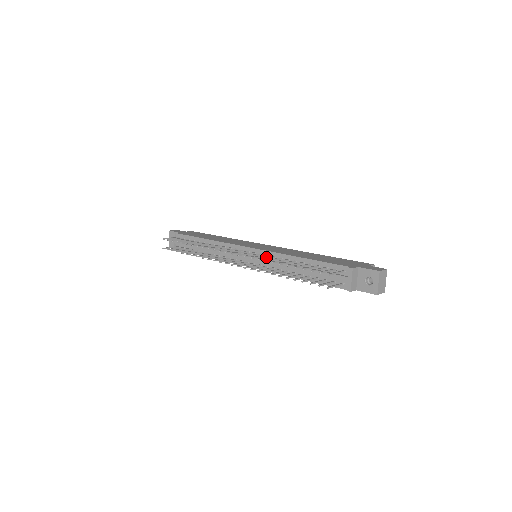
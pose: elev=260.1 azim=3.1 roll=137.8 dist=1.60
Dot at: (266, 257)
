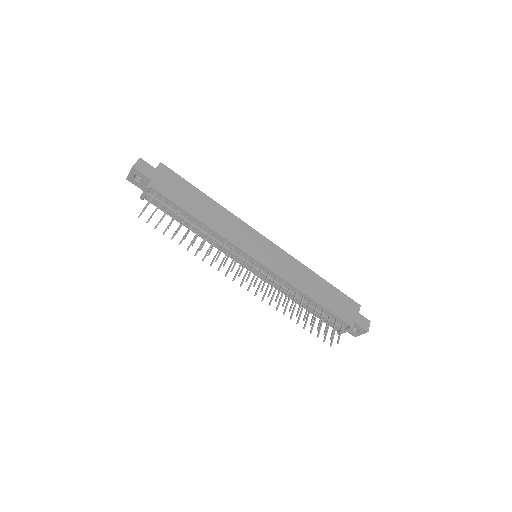
Dot at: occluded
